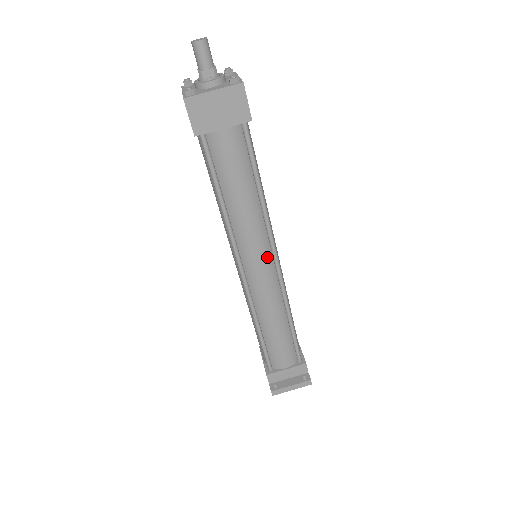
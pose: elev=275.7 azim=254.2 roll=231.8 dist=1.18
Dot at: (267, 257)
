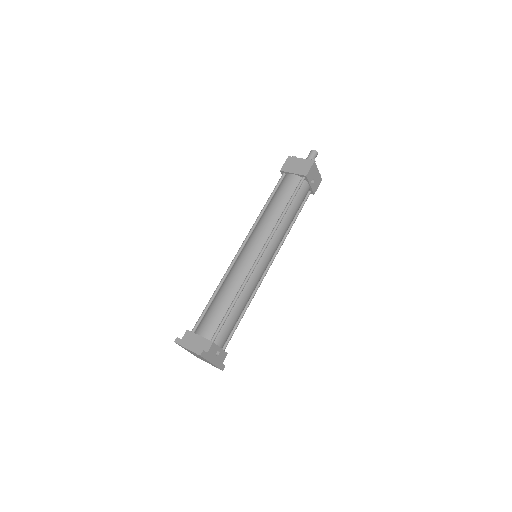
Dot at: (259, 246)
